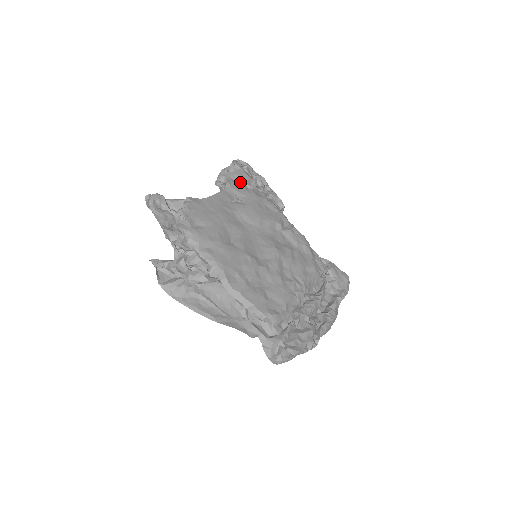
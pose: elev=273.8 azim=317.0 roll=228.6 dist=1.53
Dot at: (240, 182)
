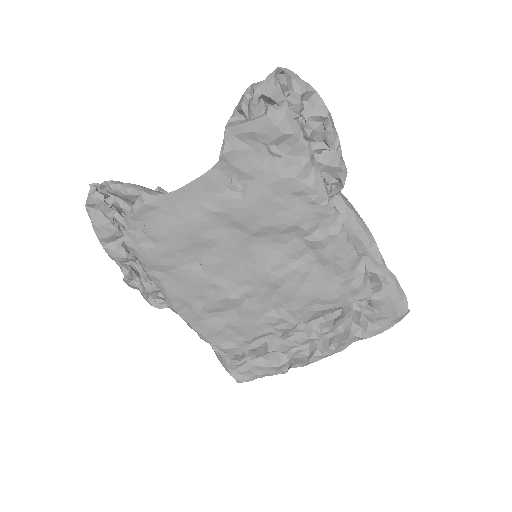
Dot at: (255, 145)
